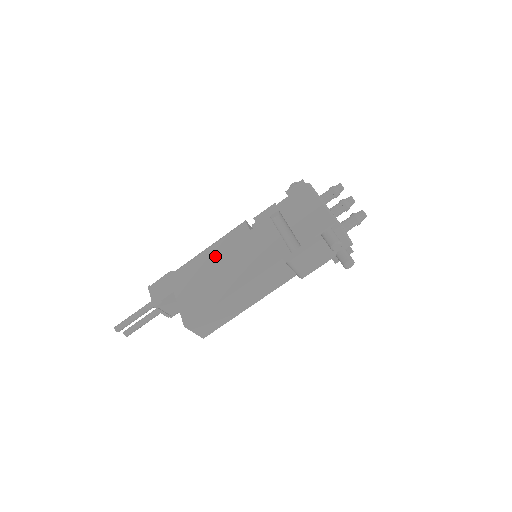
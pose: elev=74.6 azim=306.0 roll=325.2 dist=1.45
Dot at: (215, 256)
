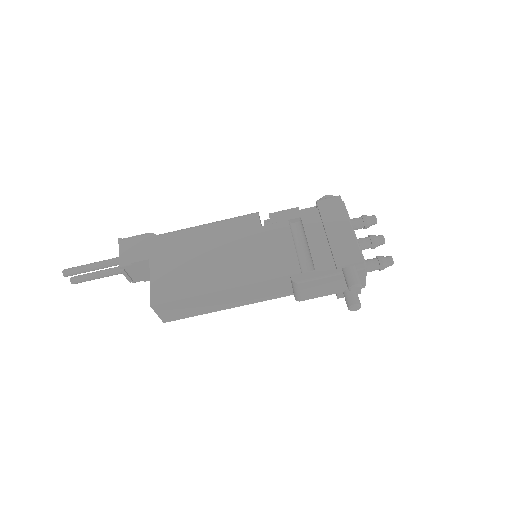
Dot at: (211, 238)
